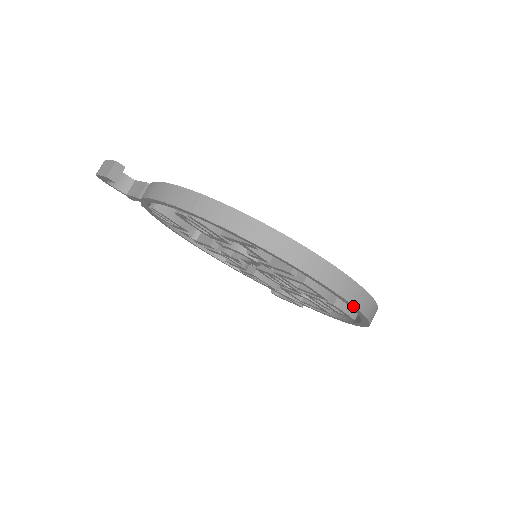
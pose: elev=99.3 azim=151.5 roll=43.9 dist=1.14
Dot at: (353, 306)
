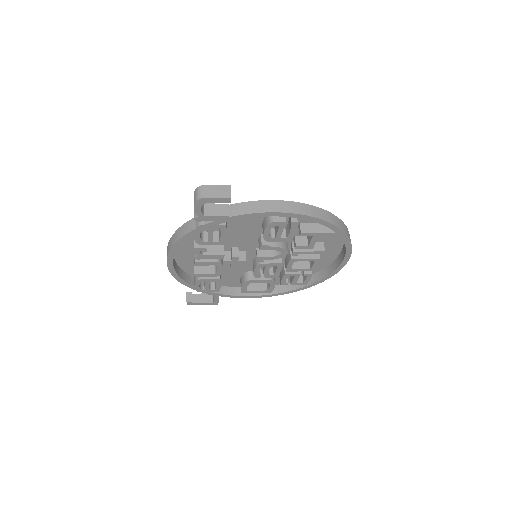
Dot at: (345, 264)
